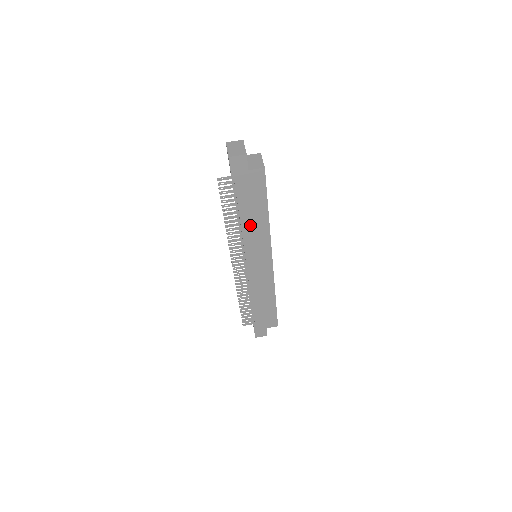
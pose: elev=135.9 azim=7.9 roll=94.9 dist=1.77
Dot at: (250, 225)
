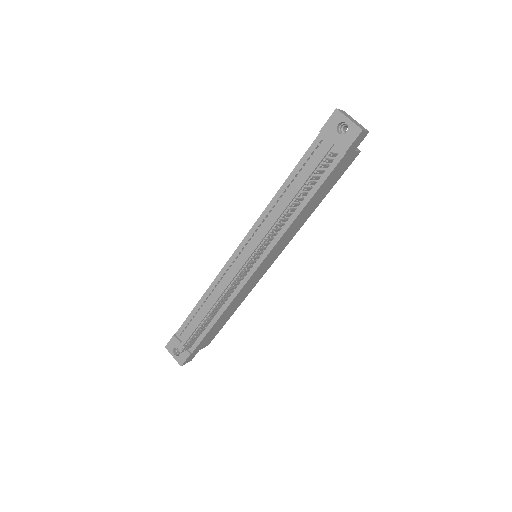
Dot at: (301, 217)
